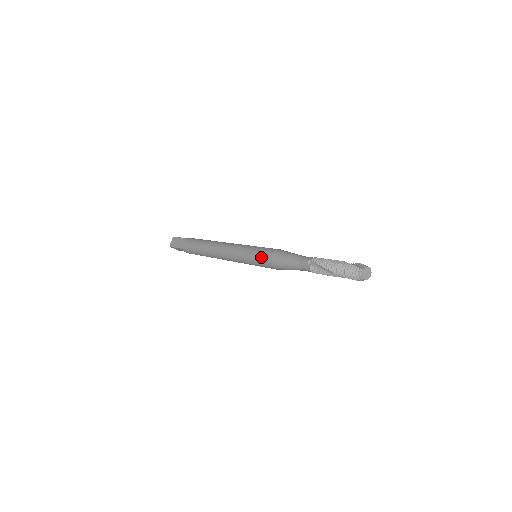
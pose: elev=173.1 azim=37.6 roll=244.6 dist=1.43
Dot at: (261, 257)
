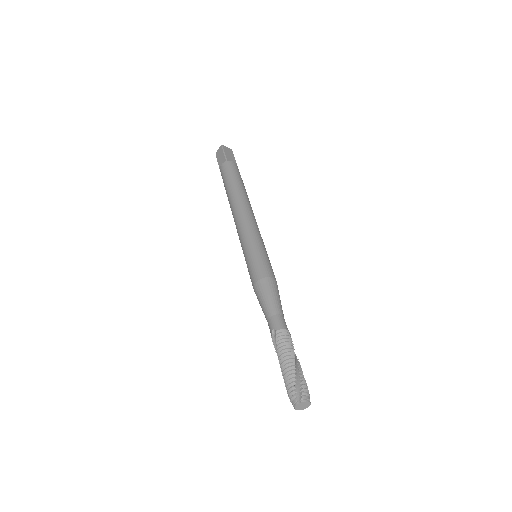
Dot at: (250, 272)
